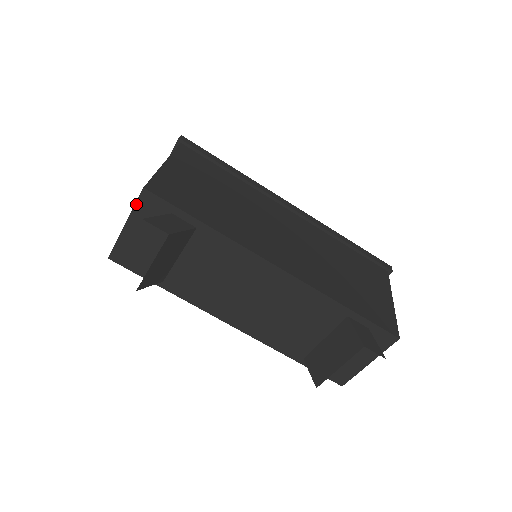
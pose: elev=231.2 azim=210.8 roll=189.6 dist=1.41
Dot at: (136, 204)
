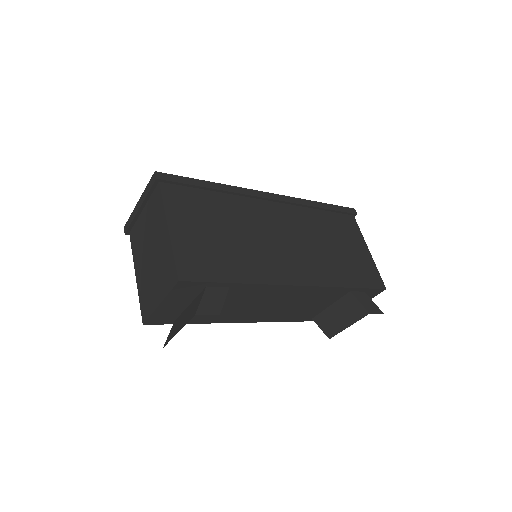
Dot at: (171, 291)
